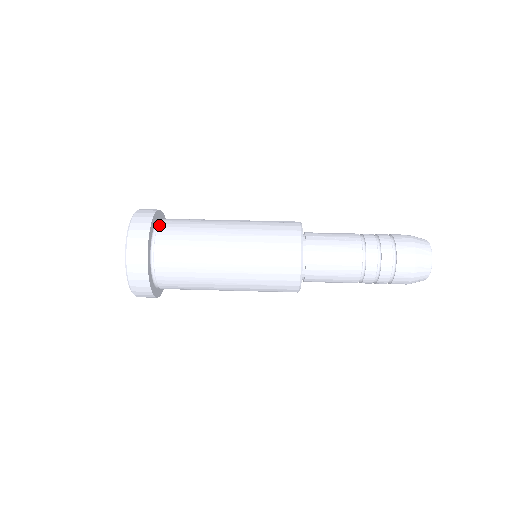
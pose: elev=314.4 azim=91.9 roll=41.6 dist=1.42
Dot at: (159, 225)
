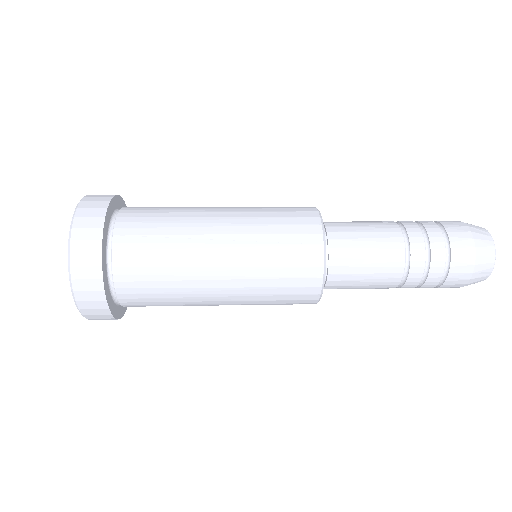
Dot at: (123, 207)
